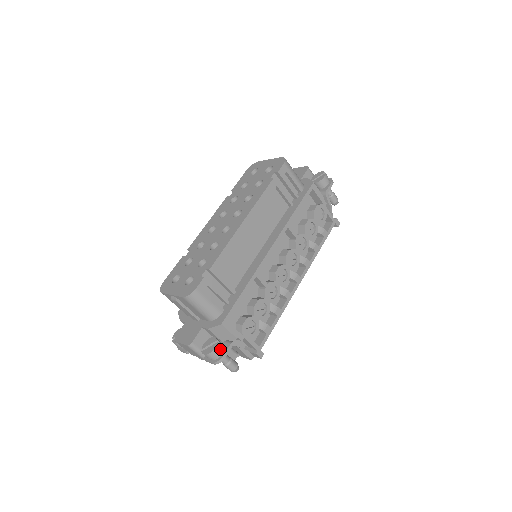
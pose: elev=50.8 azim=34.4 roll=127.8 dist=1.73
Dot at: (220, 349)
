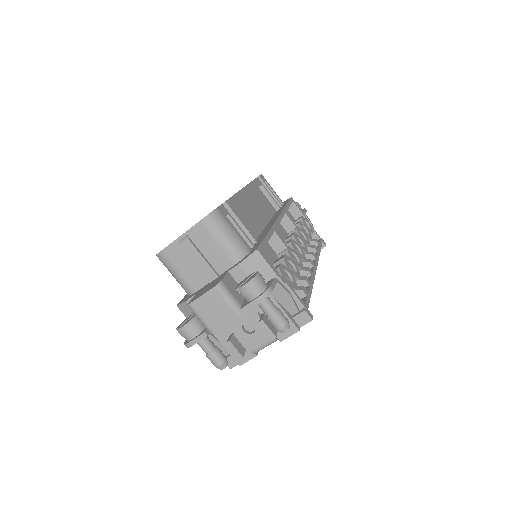
Dot at: (263, 279)
